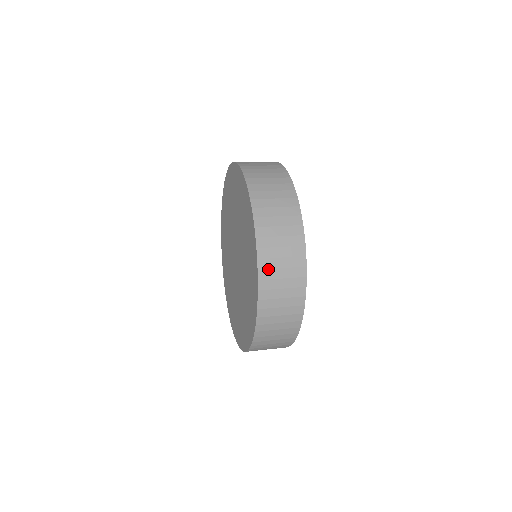
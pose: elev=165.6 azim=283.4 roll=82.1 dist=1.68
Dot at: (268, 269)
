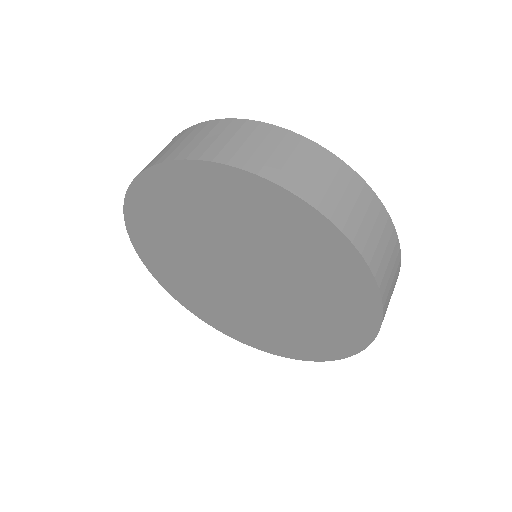
Dot at: occluded
